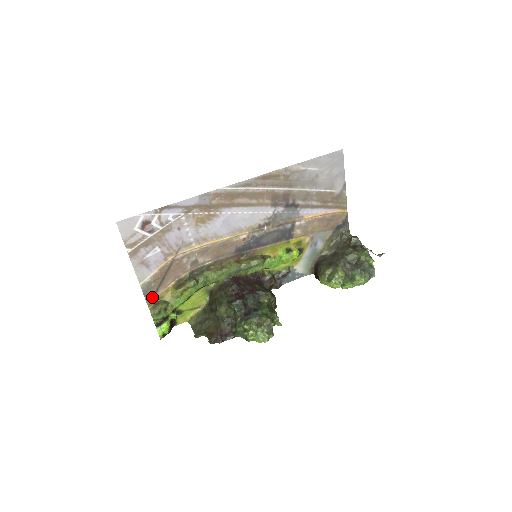
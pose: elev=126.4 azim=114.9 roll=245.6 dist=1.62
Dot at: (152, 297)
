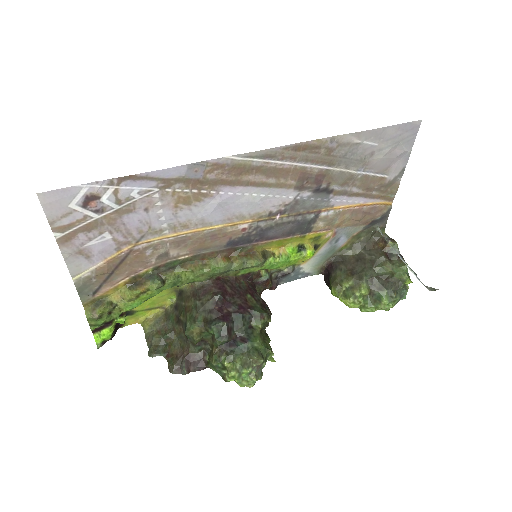
Dot at: (91, 295)
